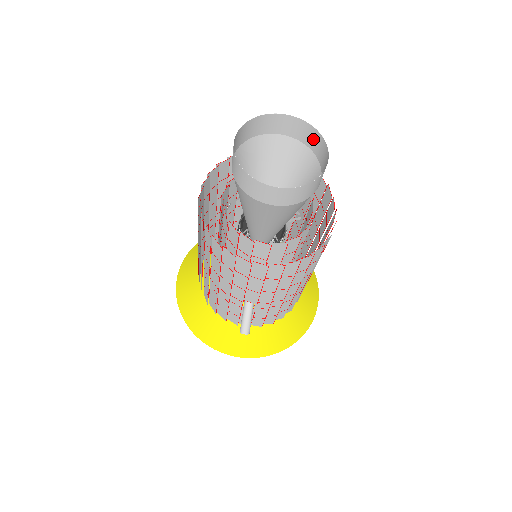
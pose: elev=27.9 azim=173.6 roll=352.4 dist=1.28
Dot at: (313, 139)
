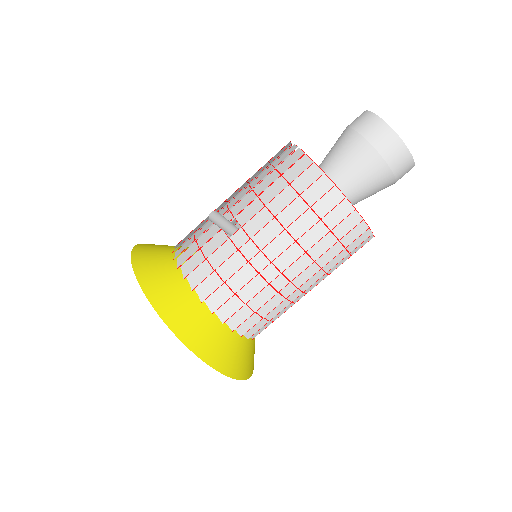
Dot at: occluded
